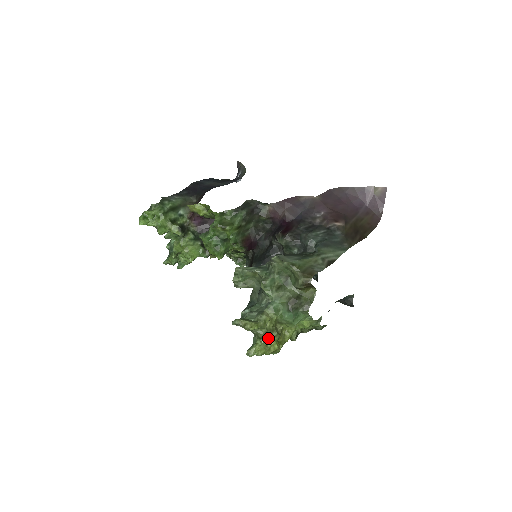
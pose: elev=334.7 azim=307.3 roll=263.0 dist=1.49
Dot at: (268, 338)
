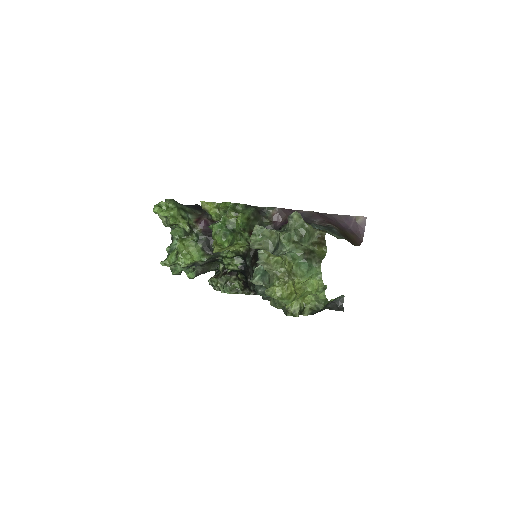
Dot at: (285, 280)
